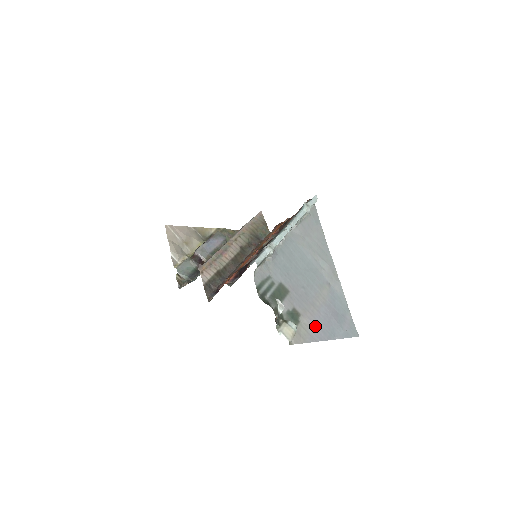
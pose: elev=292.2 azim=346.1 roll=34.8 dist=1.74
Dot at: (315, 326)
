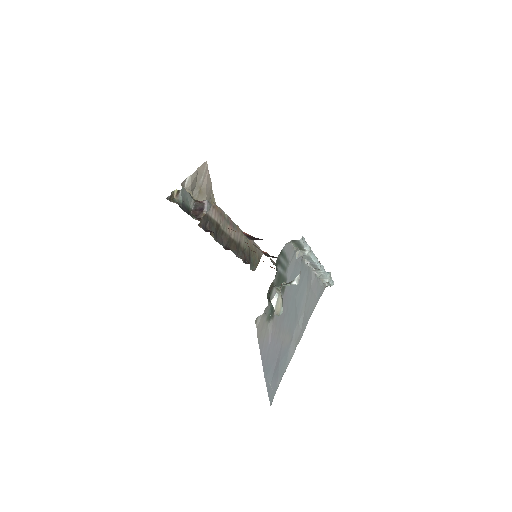
Dot at: (269, 344)
